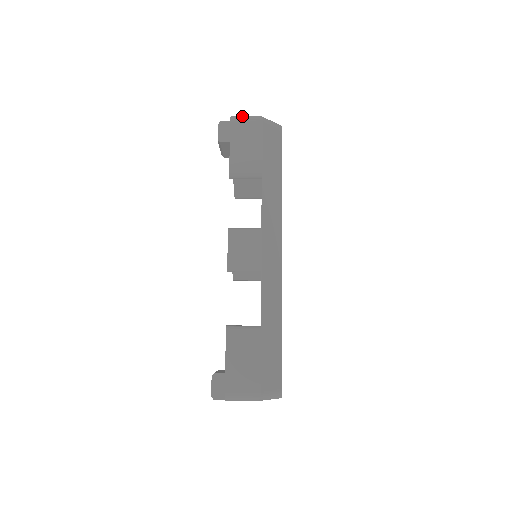
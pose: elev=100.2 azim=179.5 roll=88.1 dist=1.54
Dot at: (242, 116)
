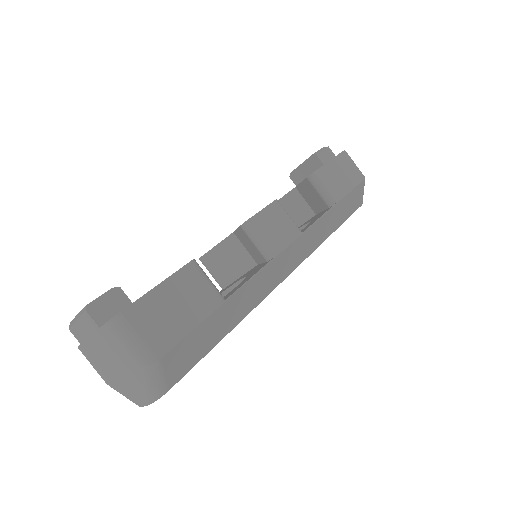
Dot at: (352, 160)
